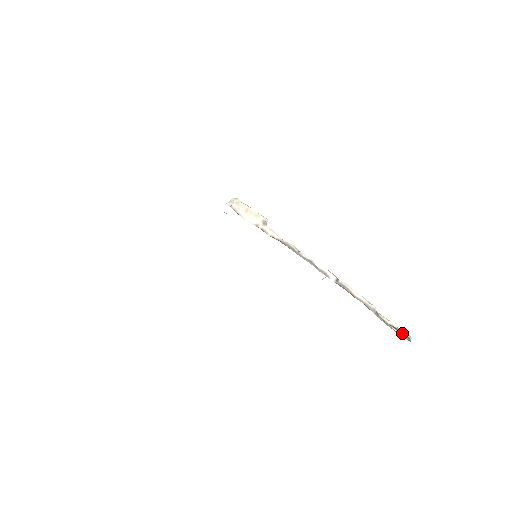
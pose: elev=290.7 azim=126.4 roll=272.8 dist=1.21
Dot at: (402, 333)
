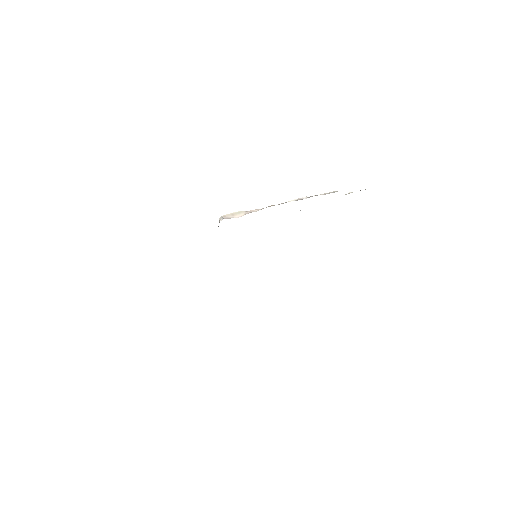
Dot at: occluded
